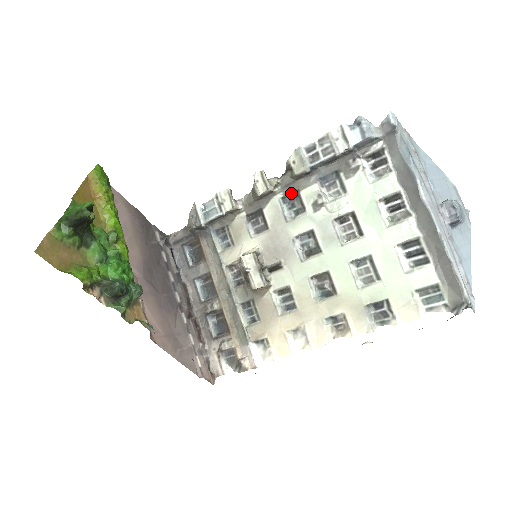
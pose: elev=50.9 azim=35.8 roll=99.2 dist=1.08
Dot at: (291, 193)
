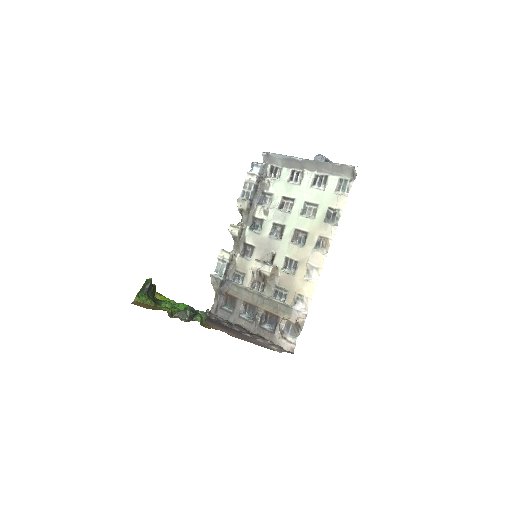
Dot at: (252, 222)
